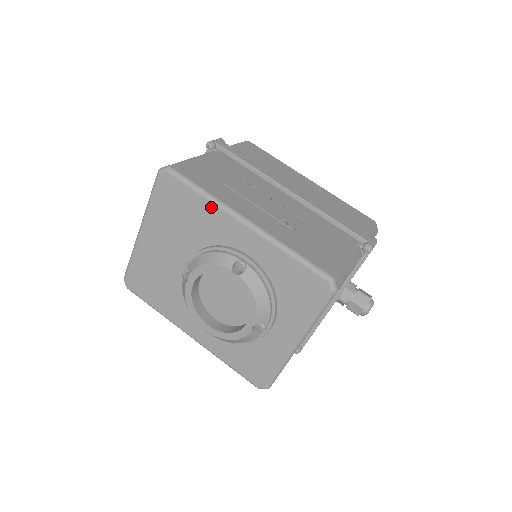
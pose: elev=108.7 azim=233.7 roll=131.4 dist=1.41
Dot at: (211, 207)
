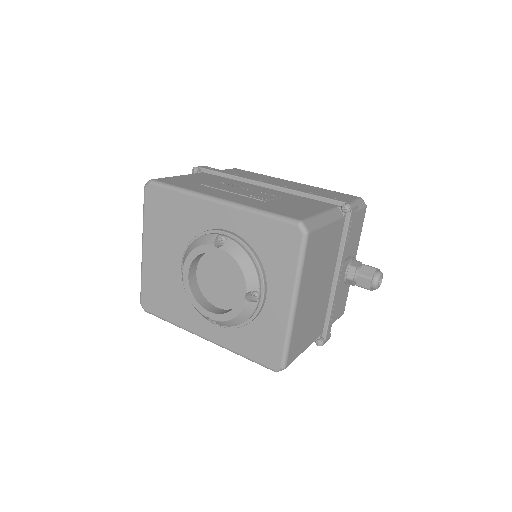
Dot at: (188, 199)
